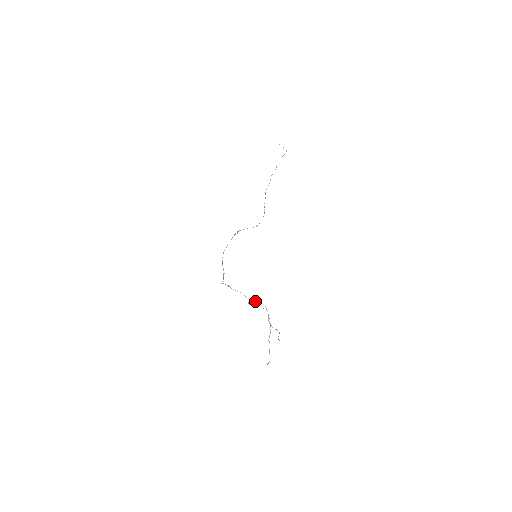
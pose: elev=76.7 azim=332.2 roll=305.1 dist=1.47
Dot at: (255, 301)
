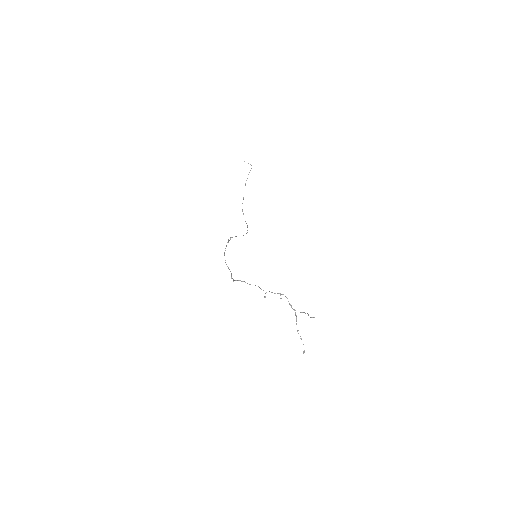
Dot at: (272, 292)
